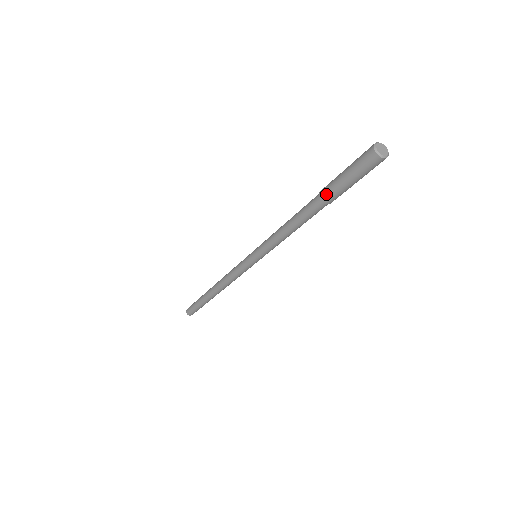
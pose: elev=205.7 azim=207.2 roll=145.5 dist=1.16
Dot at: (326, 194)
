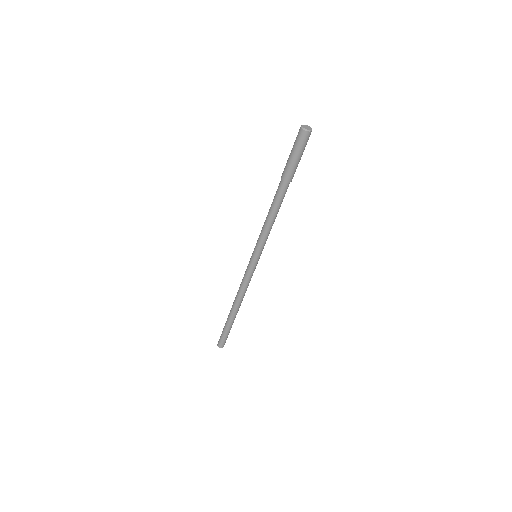
Dot at: (283, 171)
